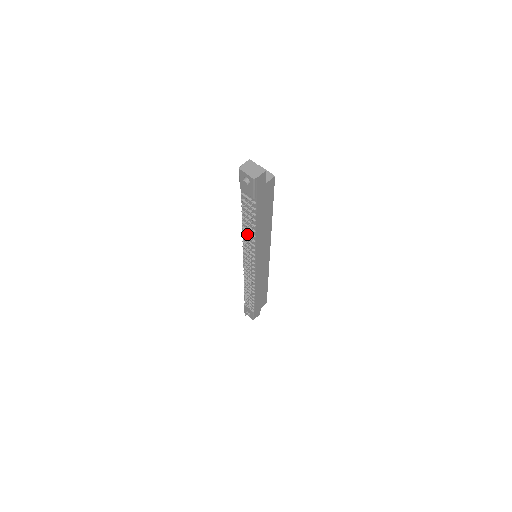
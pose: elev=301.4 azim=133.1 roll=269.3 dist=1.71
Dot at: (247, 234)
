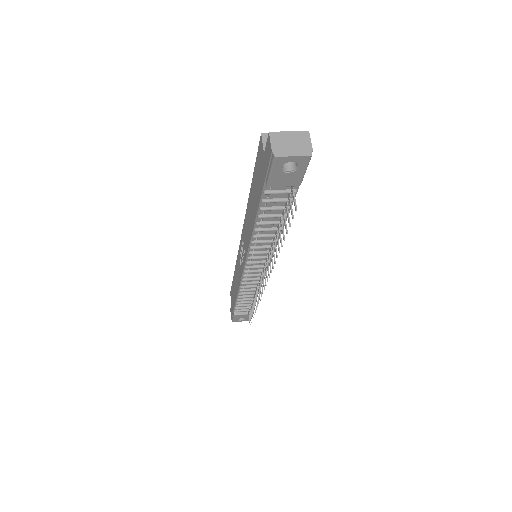
Dot at: (261, 240)
